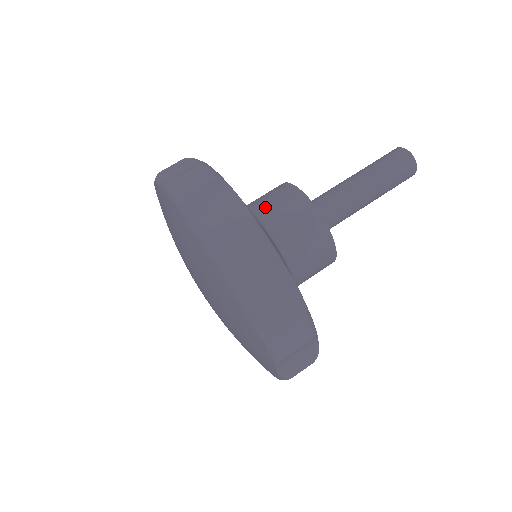
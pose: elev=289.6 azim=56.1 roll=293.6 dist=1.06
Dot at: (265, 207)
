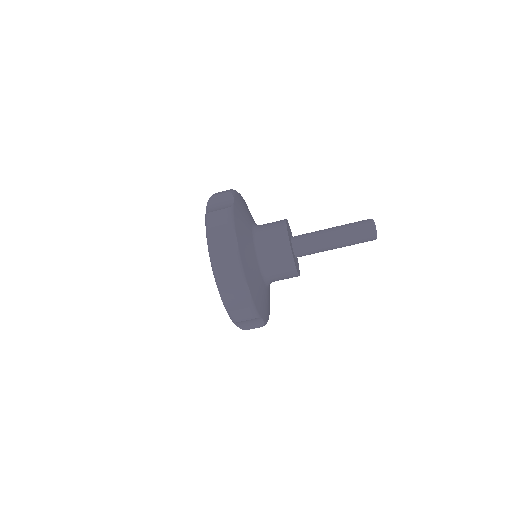
Dot at: (273, 273)
